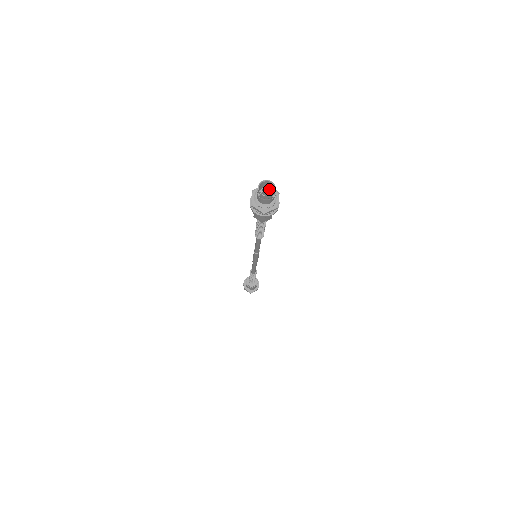
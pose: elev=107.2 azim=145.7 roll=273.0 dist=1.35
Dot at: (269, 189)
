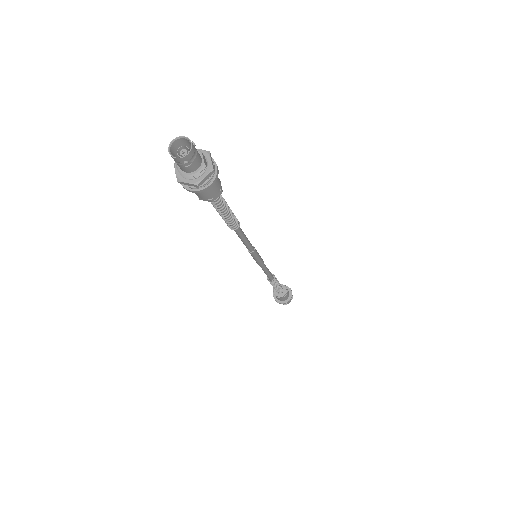
Dot at: (190, 153)
